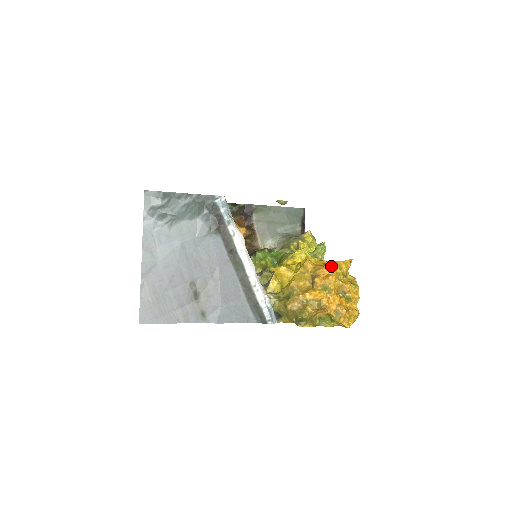
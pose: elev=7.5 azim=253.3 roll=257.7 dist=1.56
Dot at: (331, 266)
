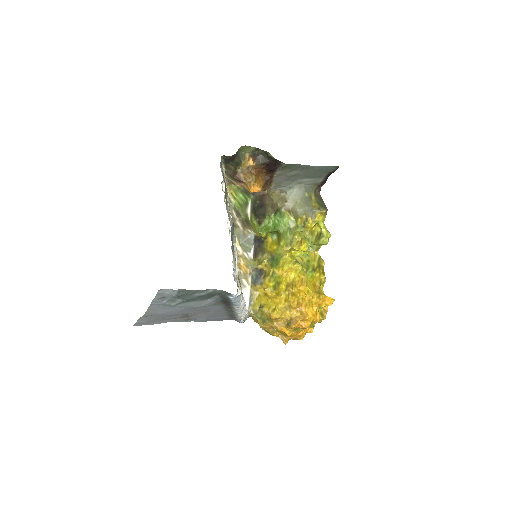
Dot at: (311, 318)
